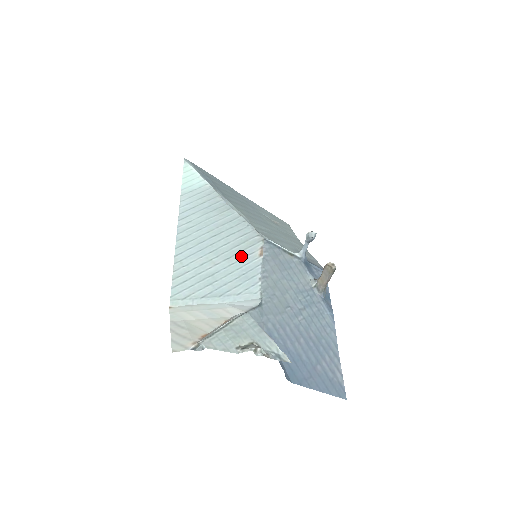
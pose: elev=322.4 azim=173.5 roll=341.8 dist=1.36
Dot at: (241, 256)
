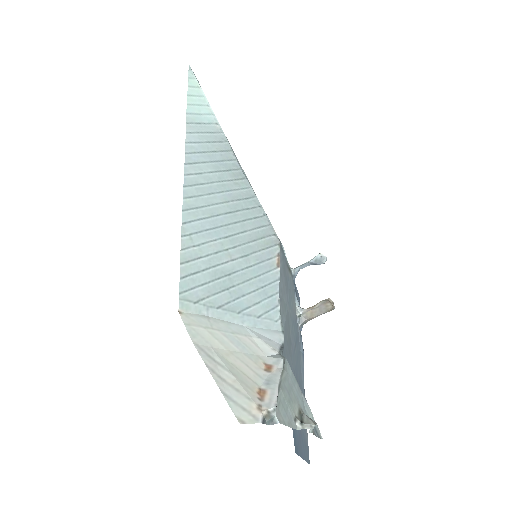
Dot at: (259, 258)
